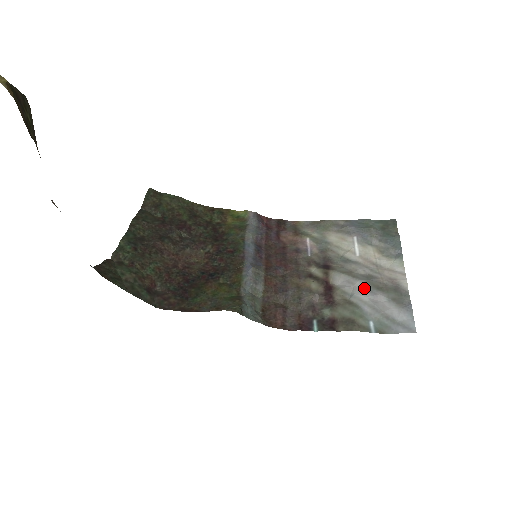
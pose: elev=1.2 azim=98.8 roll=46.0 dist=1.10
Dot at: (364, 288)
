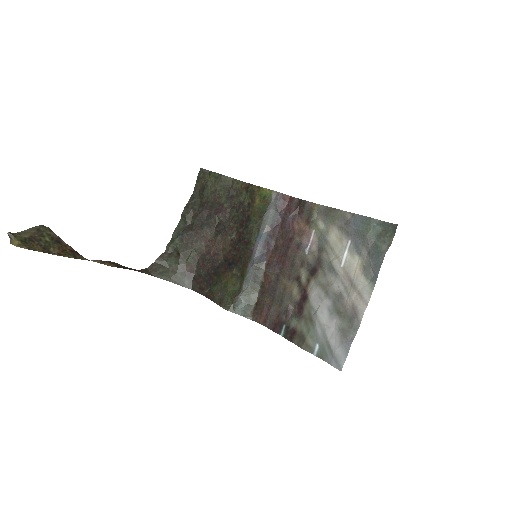
Dot at: (328, 308)
